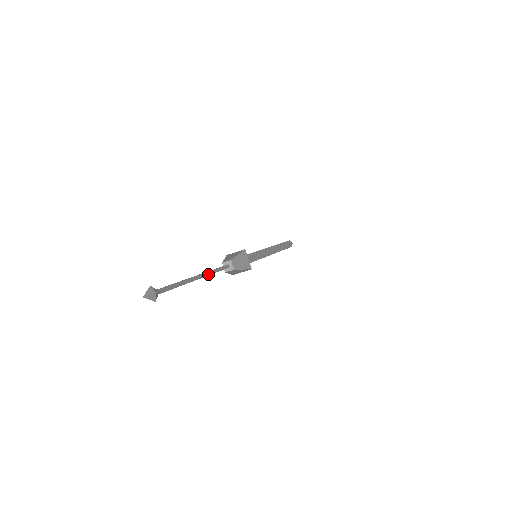
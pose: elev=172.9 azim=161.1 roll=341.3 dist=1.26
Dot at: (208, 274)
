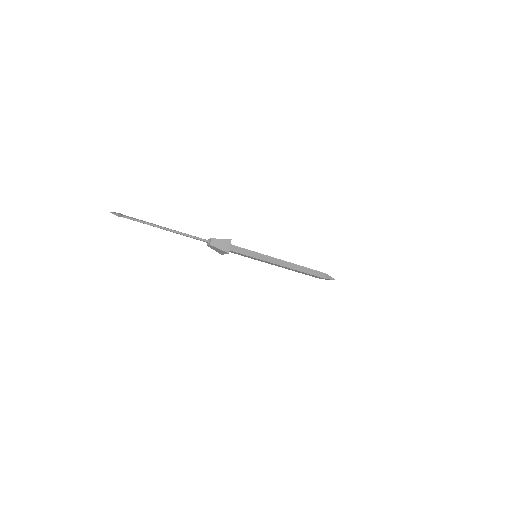
Dot at: (179, 232)
